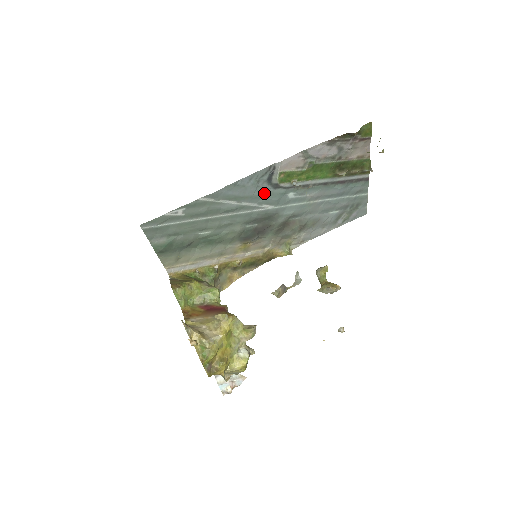
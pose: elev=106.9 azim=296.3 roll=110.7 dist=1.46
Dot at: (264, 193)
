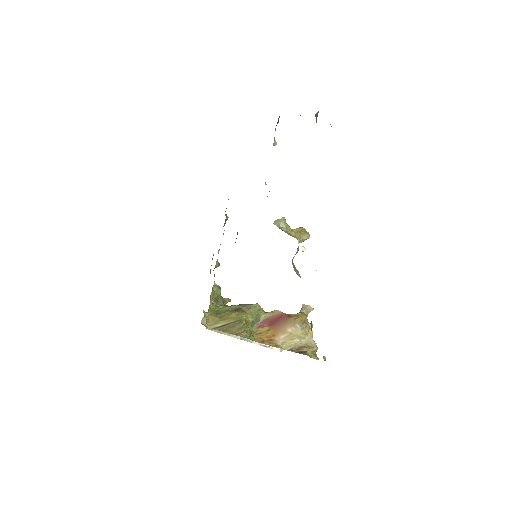
Dot at: occluded
